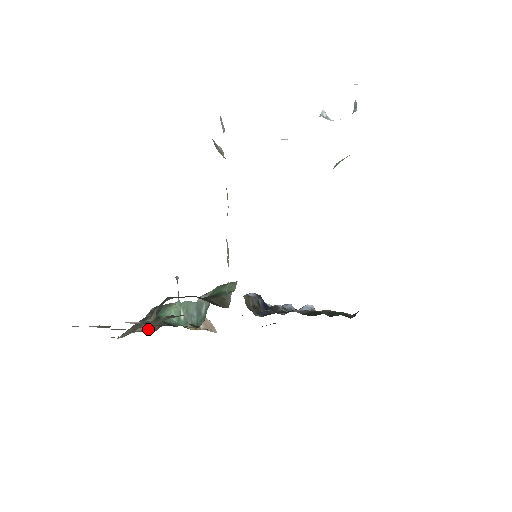
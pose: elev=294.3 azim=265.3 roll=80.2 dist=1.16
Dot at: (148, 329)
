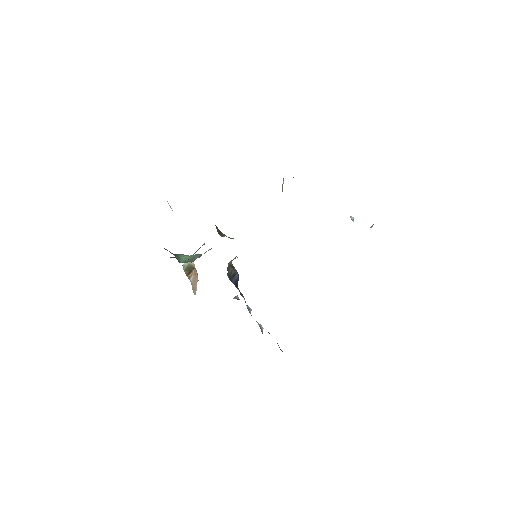
Dot at: (165, 249)
